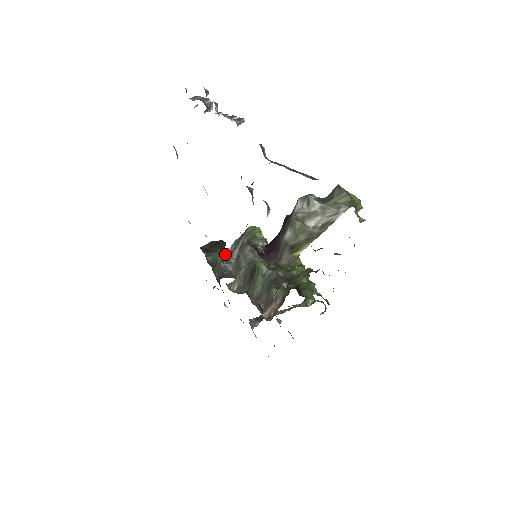
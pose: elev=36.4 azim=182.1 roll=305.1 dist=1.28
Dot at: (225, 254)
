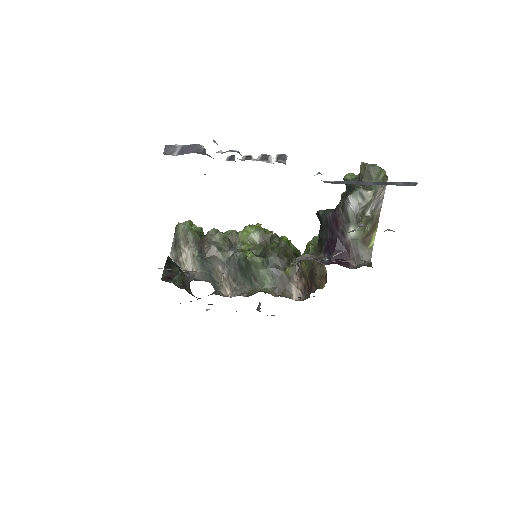
Dot at: occluded
